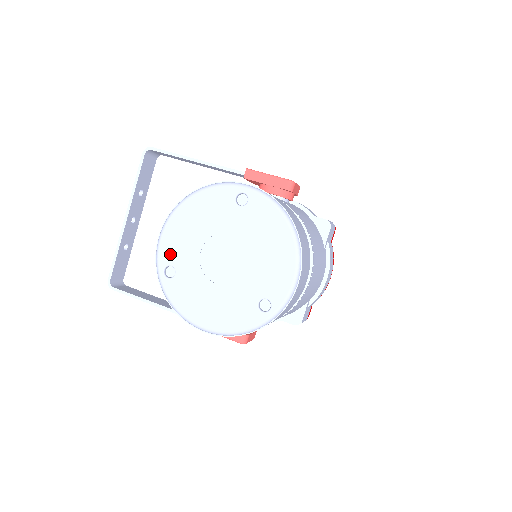
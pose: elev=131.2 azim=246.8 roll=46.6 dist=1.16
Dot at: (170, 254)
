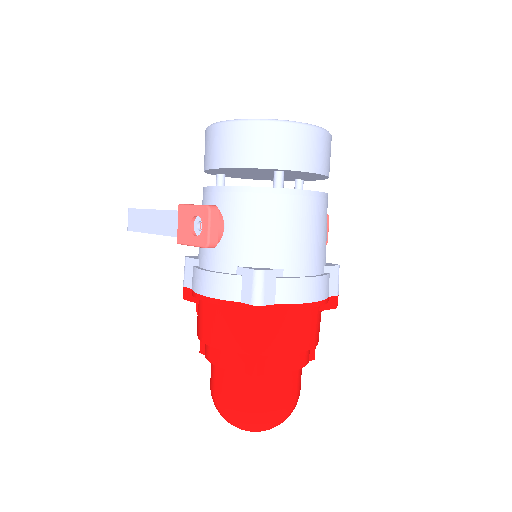
Dot at: occluded
